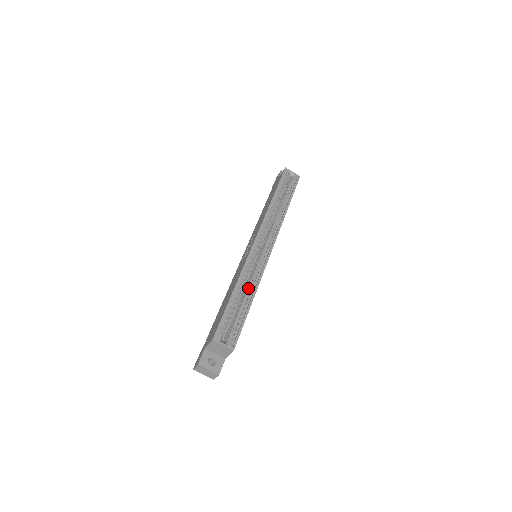
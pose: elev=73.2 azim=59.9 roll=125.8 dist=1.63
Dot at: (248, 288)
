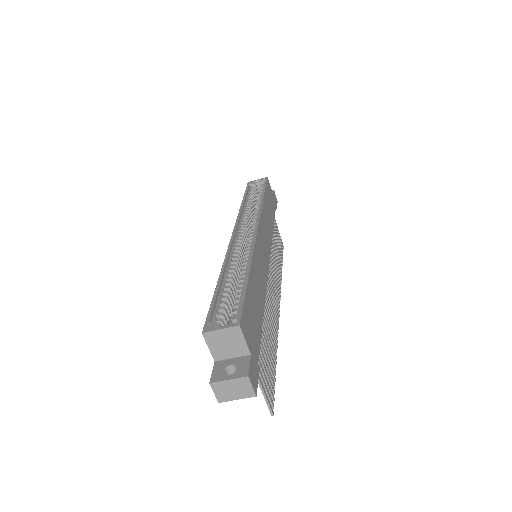
Dot at: (241, 270)
